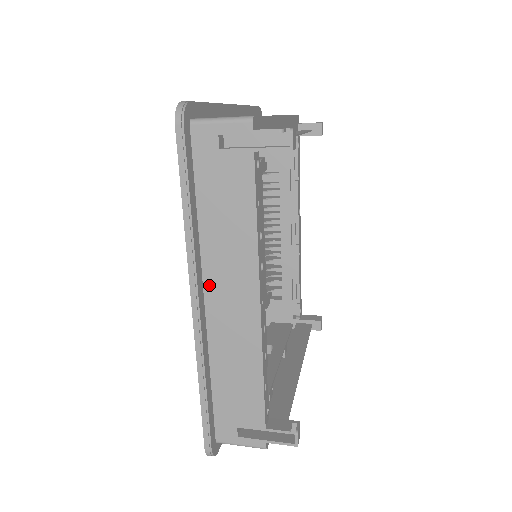
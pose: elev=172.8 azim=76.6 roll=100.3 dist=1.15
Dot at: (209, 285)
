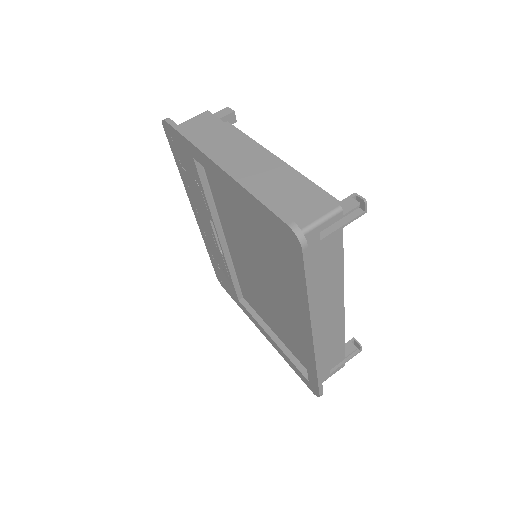
Dot at: occluded
